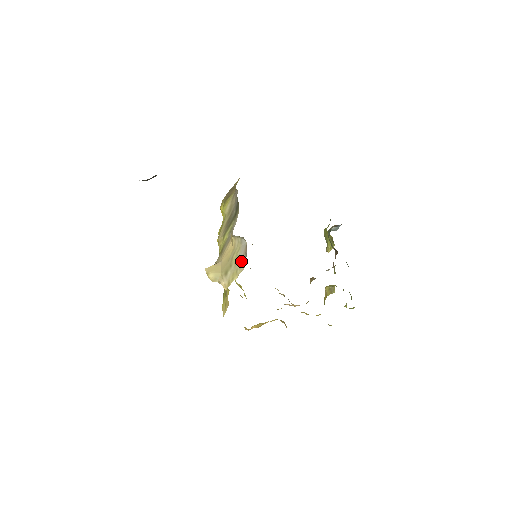
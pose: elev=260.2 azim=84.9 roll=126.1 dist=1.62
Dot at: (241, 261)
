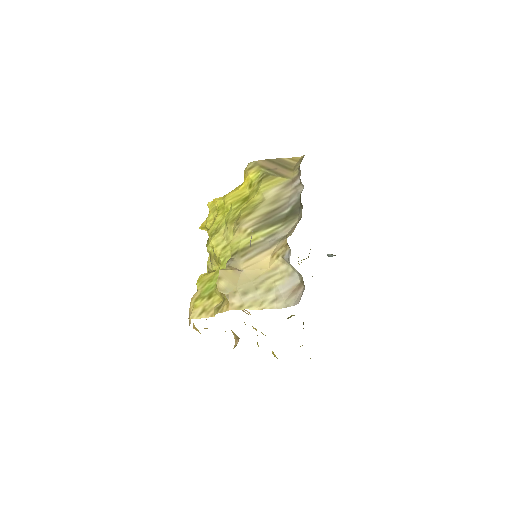
Dot at: (278, 297)
